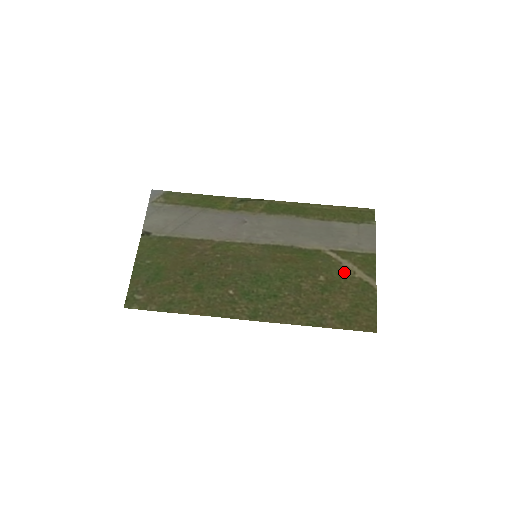
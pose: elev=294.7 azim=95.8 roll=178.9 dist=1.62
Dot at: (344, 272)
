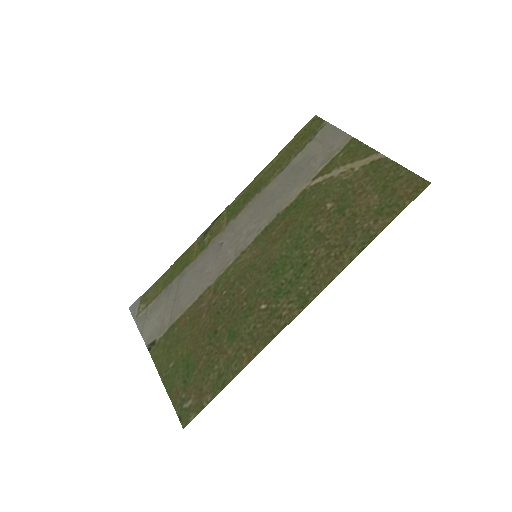
Dot at: (343, 179)
